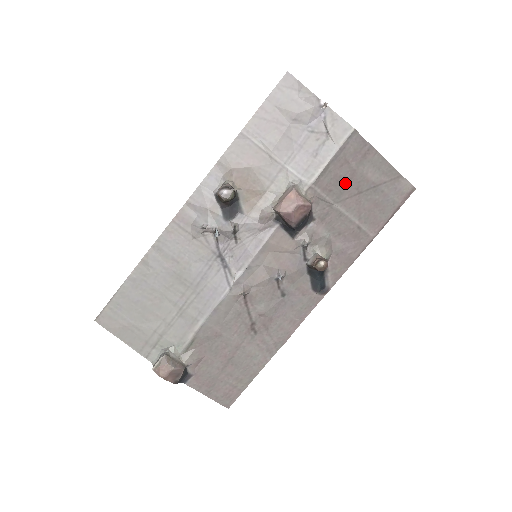
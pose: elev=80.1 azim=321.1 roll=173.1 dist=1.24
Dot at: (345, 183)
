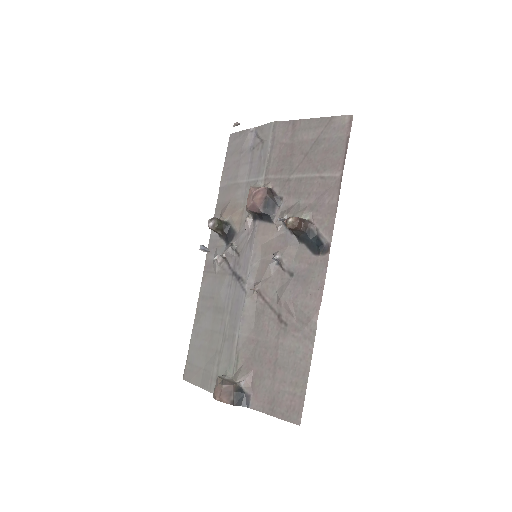
Dot at: (290, 157)
